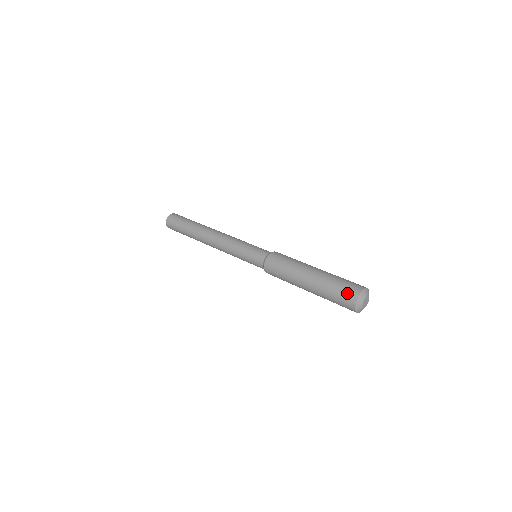
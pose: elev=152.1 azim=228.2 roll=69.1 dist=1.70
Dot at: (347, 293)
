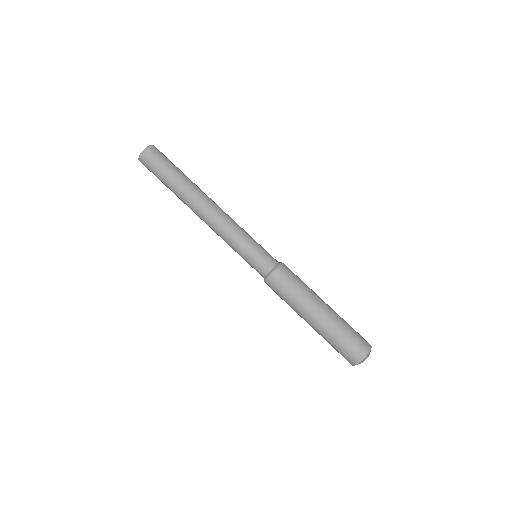
Dot at: occluded
